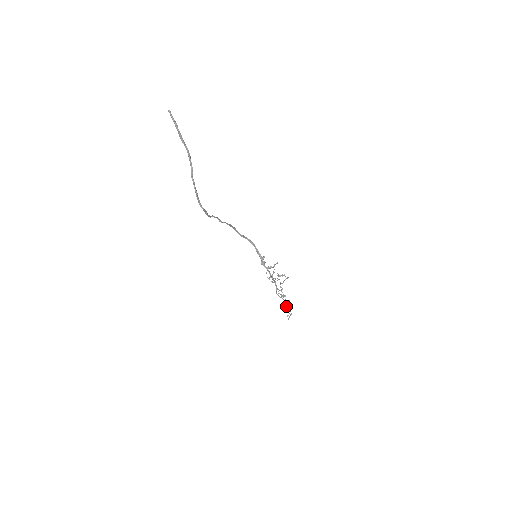
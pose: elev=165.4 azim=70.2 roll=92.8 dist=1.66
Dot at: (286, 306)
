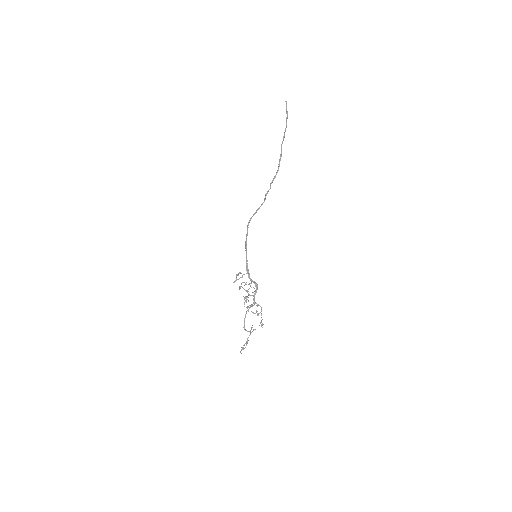
Dot at: (260, 323)
